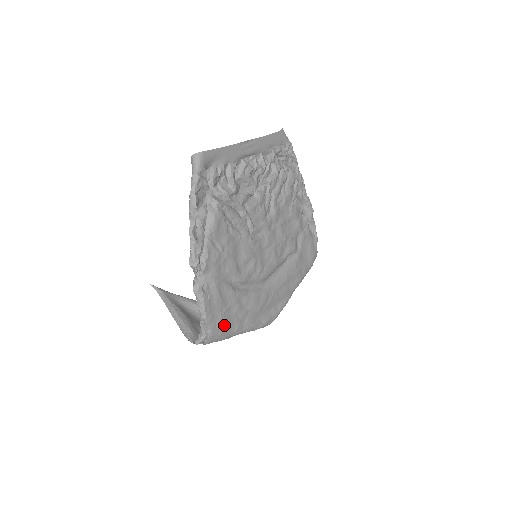
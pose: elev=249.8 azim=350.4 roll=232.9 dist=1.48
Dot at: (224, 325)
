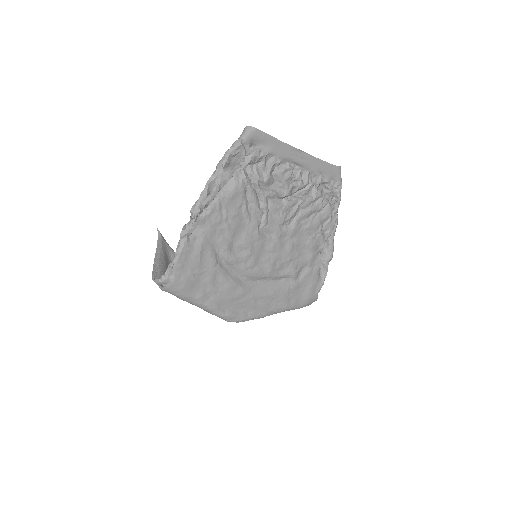
Dot at: (189, 283)
